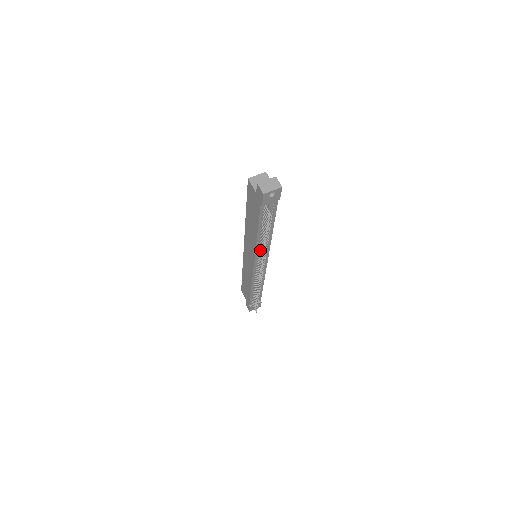
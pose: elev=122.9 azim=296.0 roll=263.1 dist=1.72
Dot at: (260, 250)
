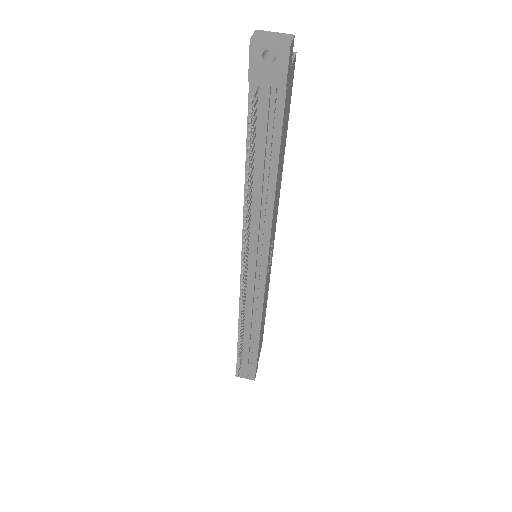
Dot at: (248, 221)
